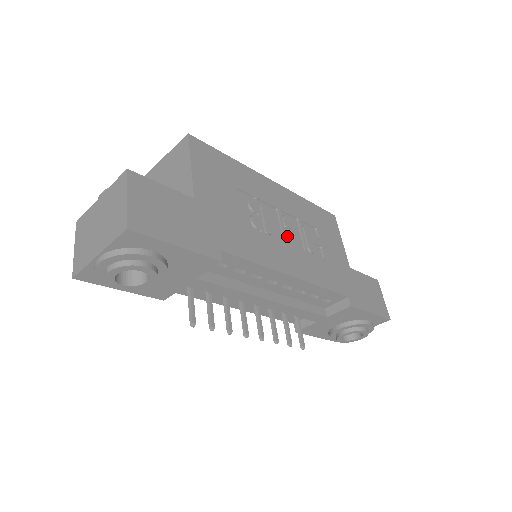
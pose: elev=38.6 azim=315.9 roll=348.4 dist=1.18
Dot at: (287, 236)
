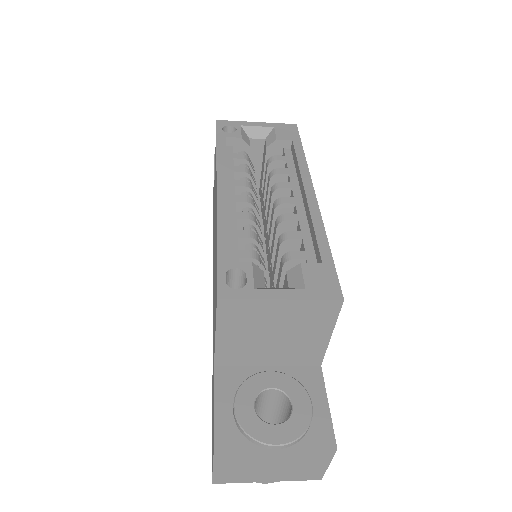
Dot at: occluded
